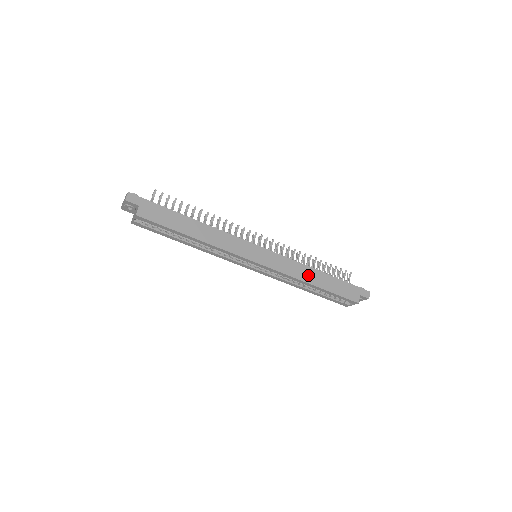
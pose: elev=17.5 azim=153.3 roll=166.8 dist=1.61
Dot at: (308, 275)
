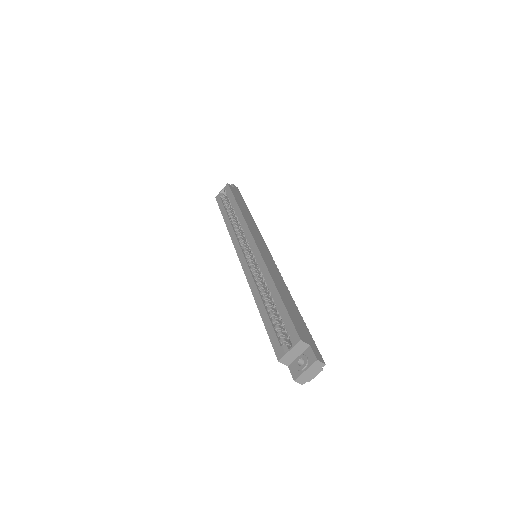
Dot at: (280, 284)
